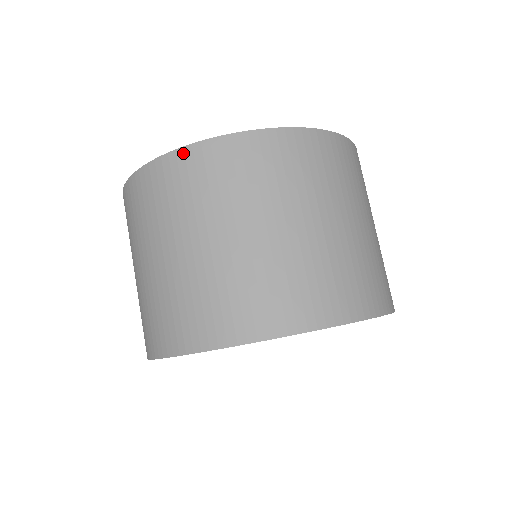
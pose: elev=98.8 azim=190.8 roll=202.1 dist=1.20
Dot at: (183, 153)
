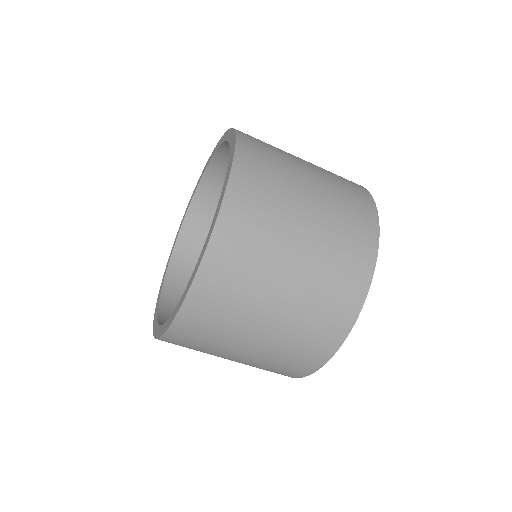
Dot at: (181, 318)
